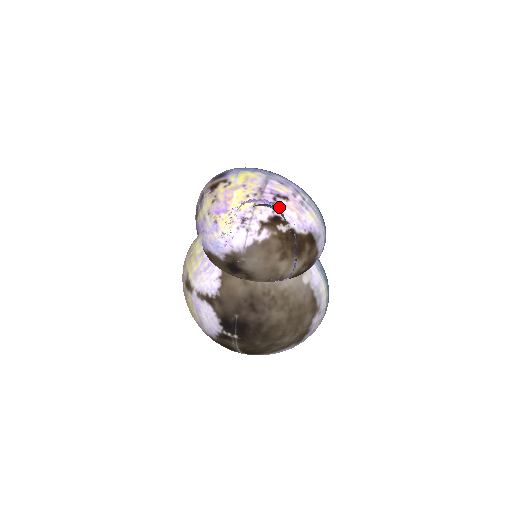
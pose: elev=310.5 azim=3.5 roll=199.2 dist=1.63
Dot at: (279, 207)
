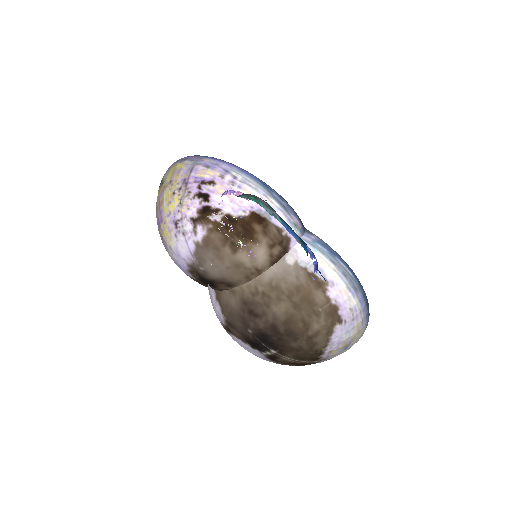
Dot at: (205, 195)
